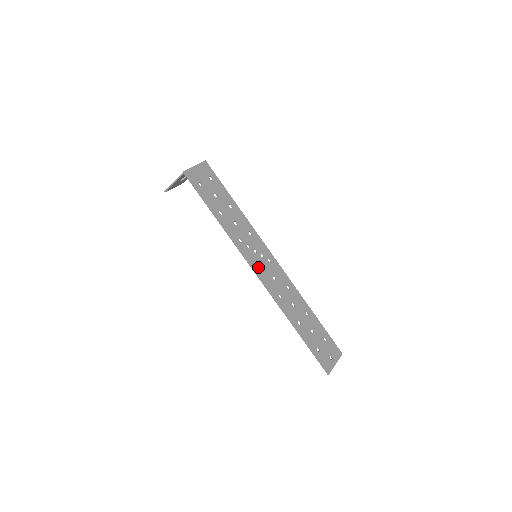
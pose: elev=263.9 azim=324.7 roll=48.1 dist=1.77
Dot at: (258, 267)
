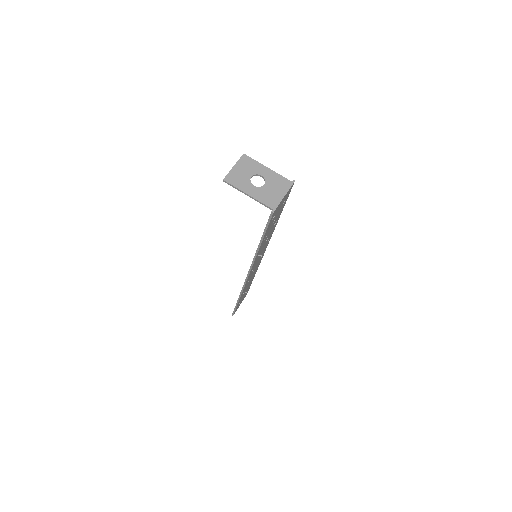
Dot at: occluded
